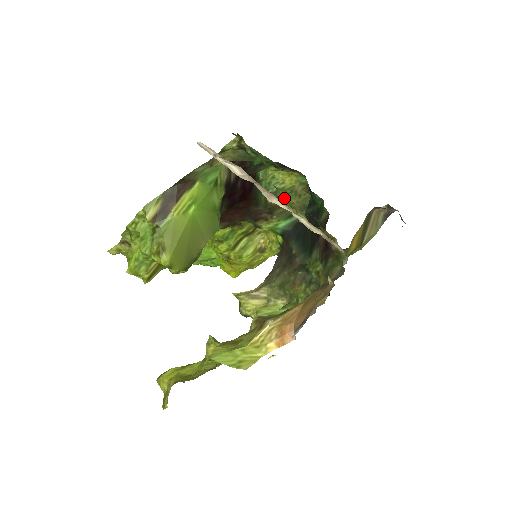
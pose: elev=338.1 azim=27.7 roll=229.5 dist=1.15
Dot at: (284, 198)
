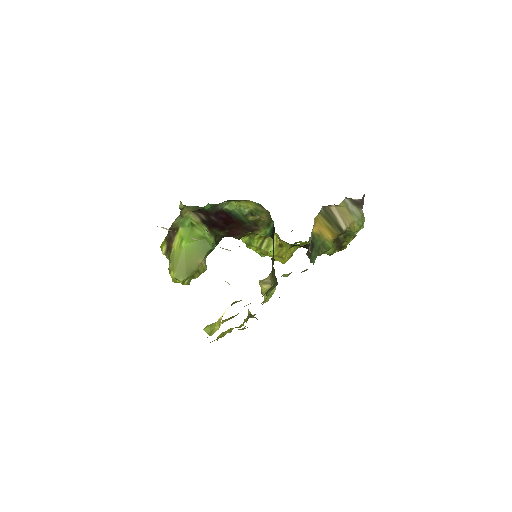
Dot at: occluded
